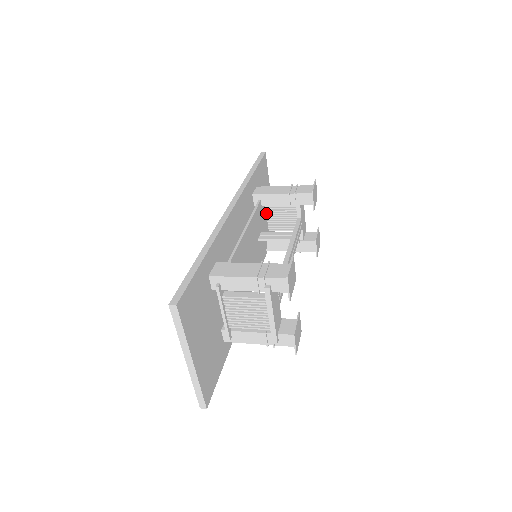
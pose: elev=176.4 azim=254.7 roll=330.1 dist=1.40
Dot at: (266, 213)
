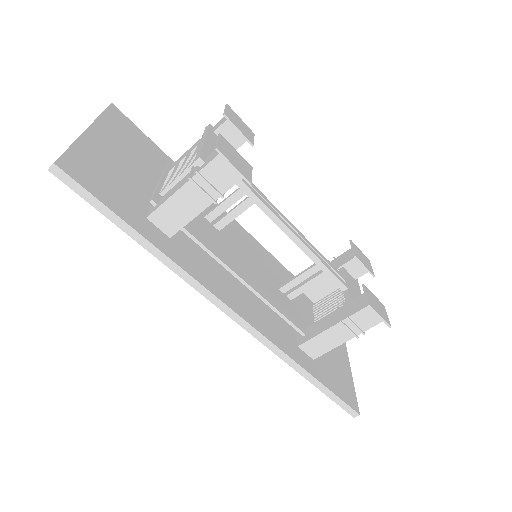
Dot at: (313, 314)
